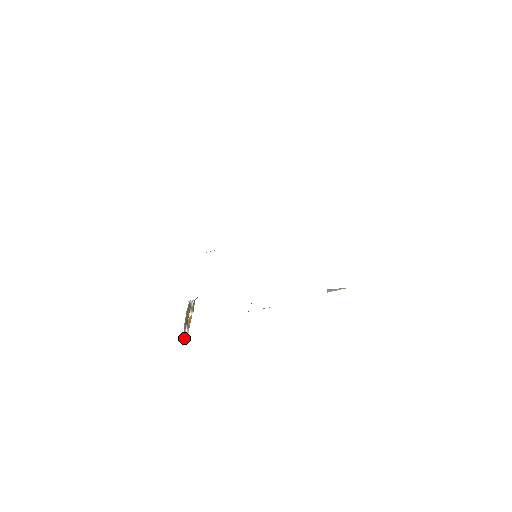
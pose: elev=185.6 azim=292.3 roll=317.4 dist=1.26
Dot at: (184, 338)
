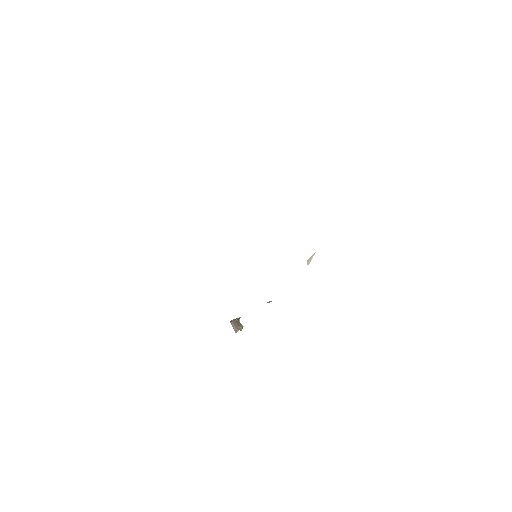
Dot at: occluded
